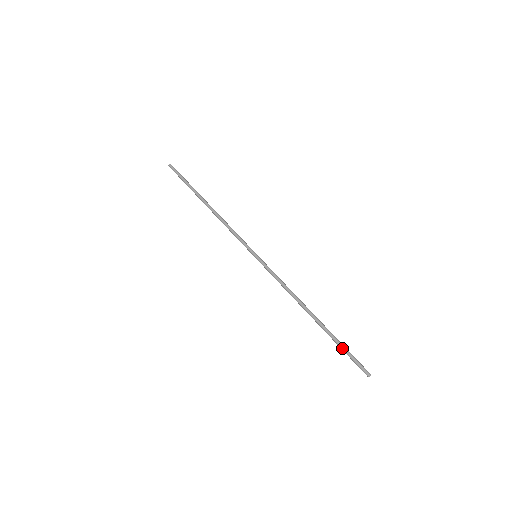
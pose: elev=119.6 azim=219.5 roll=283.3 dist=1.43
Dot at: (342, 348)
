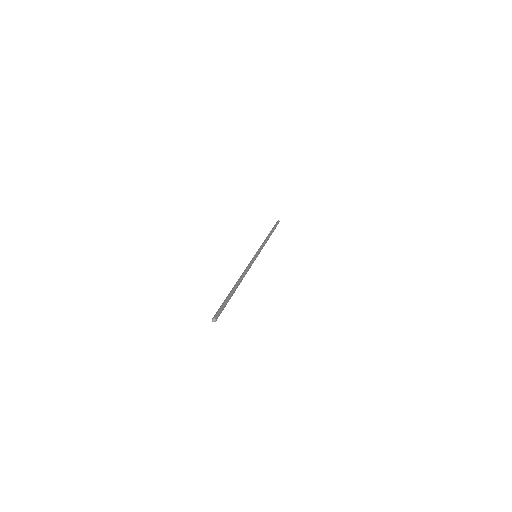
Dot at: (226, 300)
